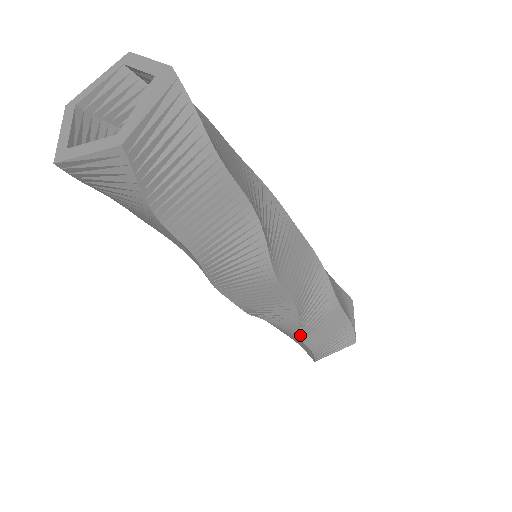
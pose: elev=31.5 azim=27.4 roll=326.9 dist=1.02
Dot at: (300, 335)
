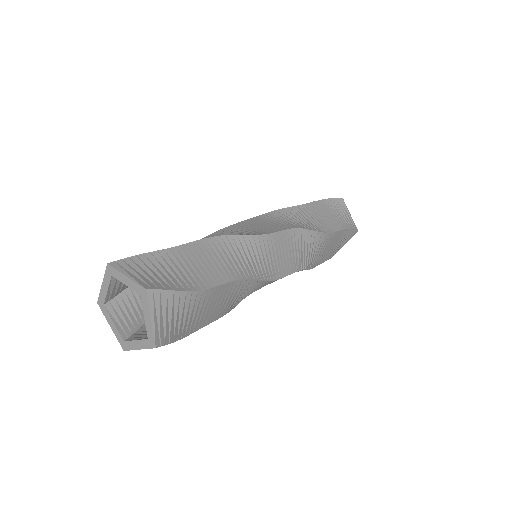
Dot at: (314, 267)
